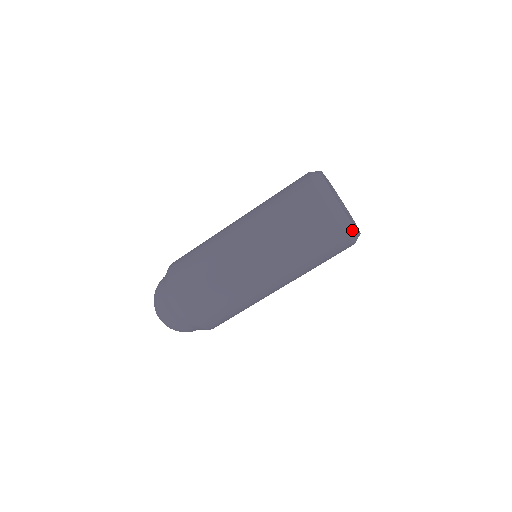
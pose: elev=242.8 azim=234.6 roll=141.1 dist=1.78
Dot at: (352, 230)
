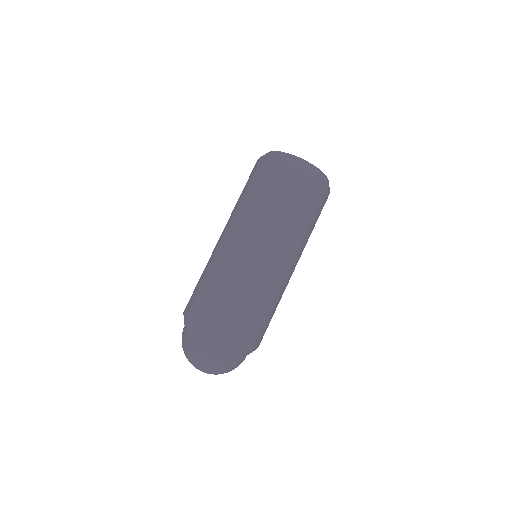
Dot at: (318, 172)
